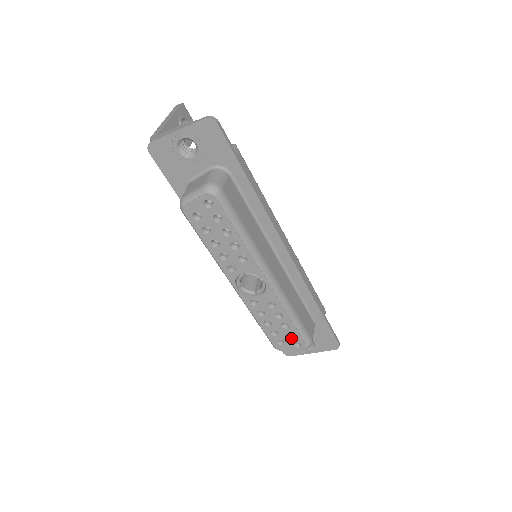
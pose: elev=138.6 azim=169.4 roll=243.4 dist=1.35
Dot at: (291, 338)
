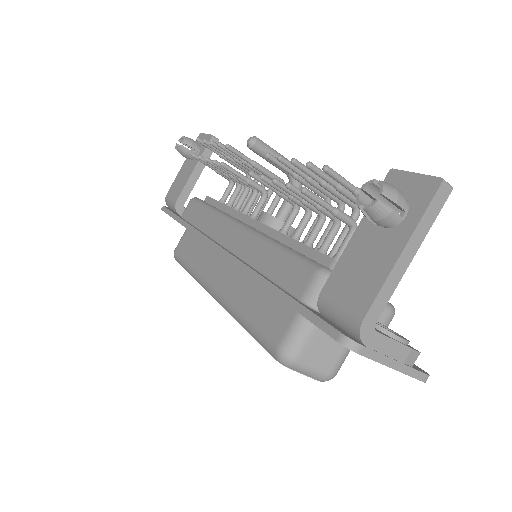
Dot at: occluded
